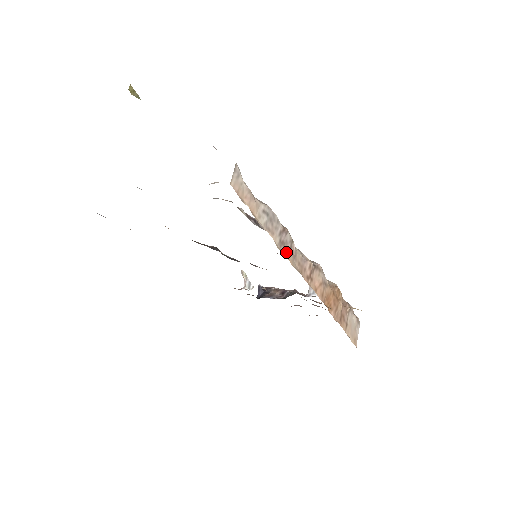
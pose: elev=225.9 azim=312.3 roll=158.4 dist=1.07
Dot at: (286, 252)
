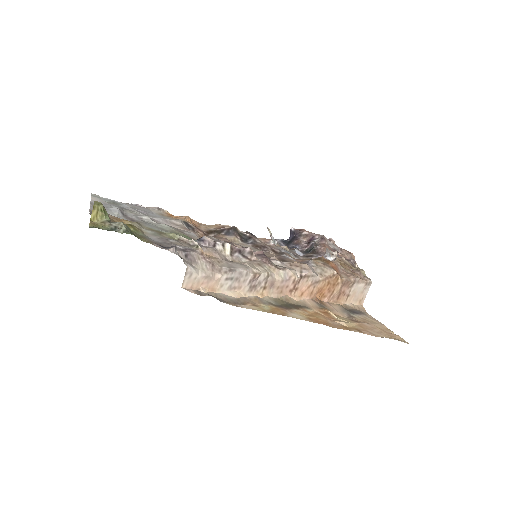
Dot at: (259, 290)
